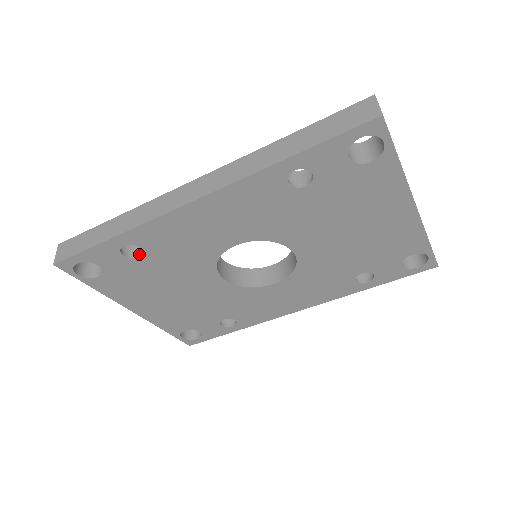
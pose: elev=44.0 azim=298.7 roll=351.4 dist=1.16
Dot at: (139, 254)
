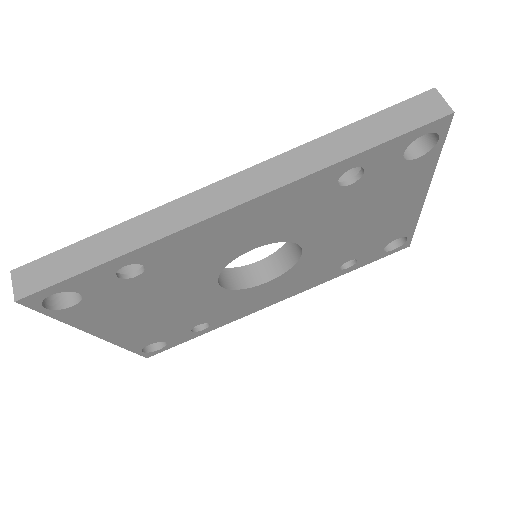
Dot at: (136, 272)
